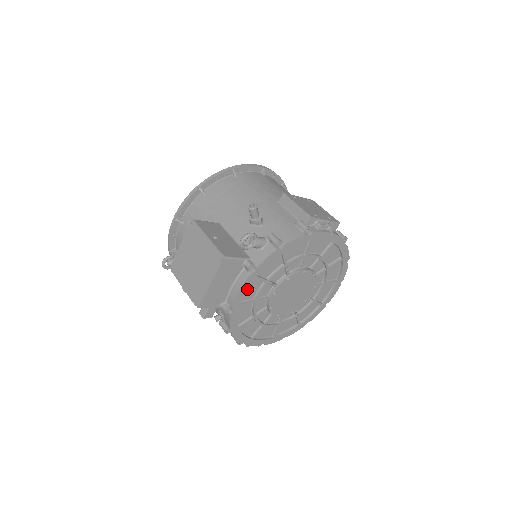
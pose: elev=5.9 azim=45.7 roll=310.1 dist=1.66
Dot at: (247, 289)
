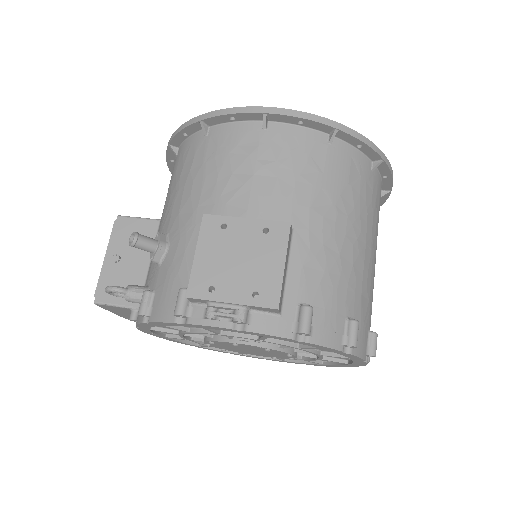
Dot at: occluded
